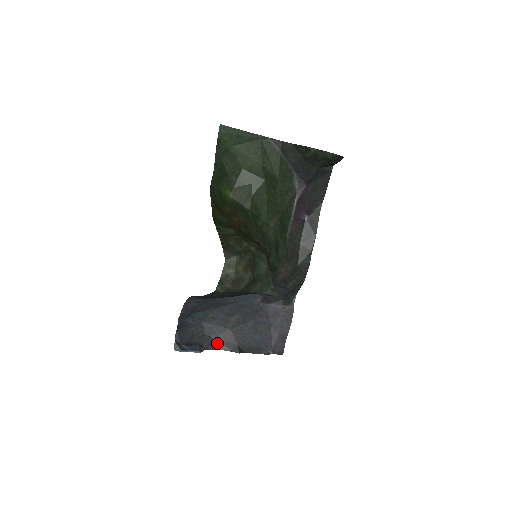
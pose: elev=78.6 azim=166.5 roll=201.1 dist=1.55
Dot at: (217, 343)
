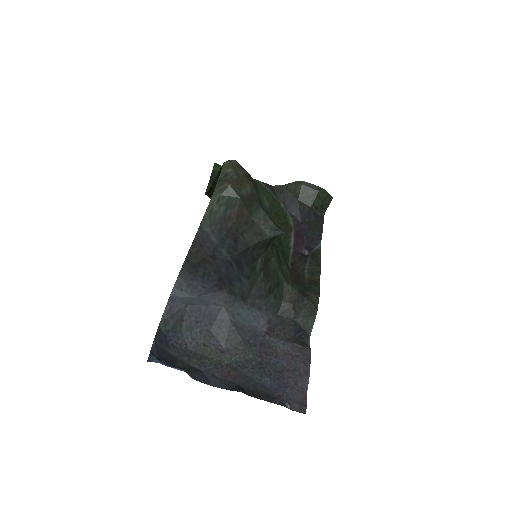
Dot at: (209, 378)
